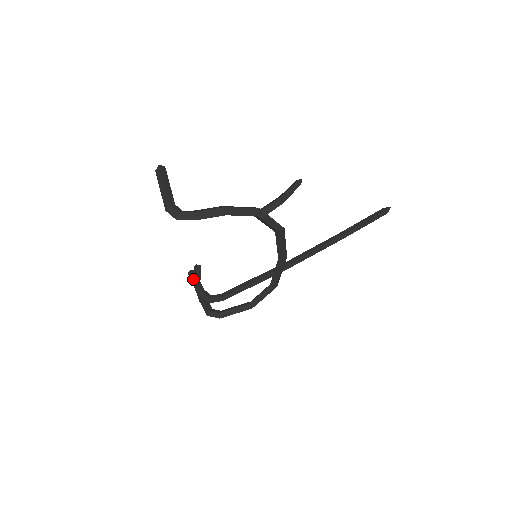
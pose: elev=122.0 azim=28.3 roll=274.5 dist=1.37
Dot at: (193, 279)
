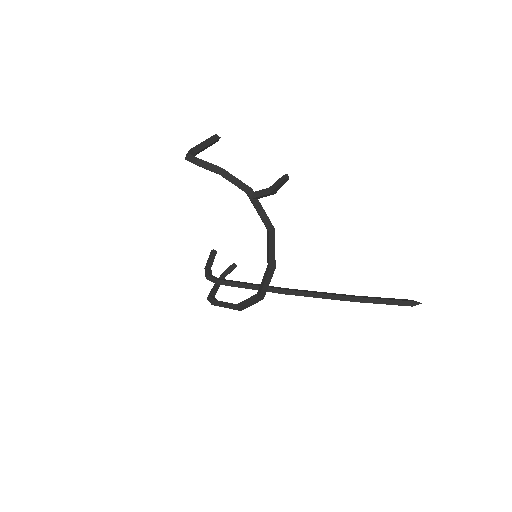
Dot at: (210, 256)
